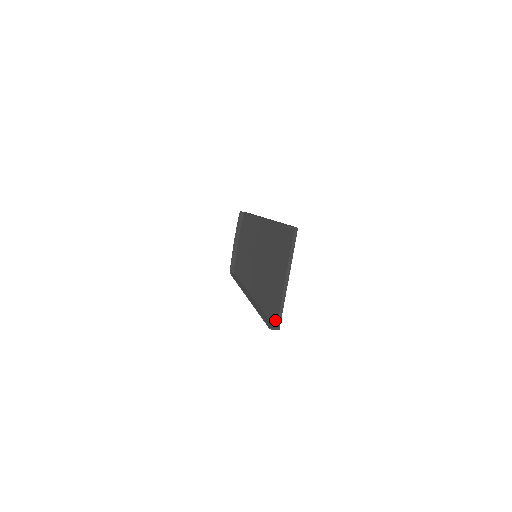
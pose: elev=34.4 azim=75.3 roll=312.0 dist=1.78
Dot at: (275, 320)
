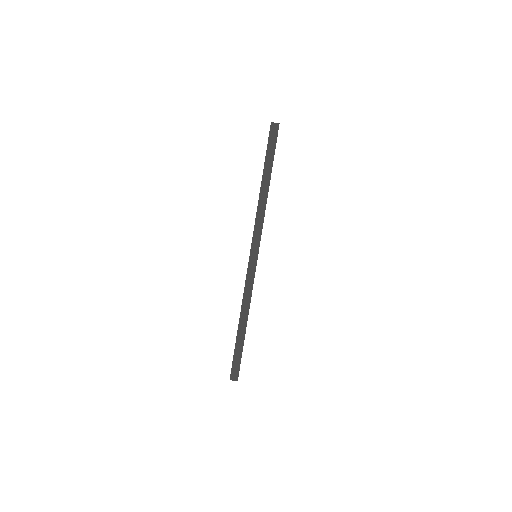
Dot at: occluded
